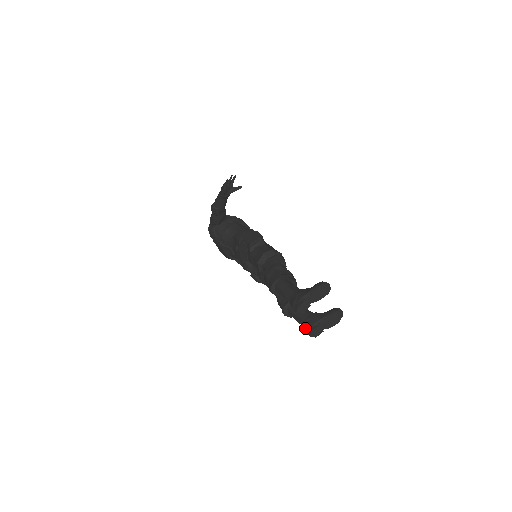
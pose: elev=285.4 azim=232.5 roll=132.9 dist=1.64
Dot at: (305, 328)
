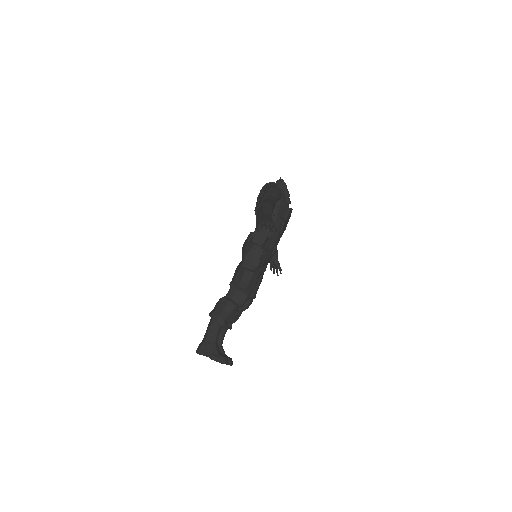
Dot at: occluded
